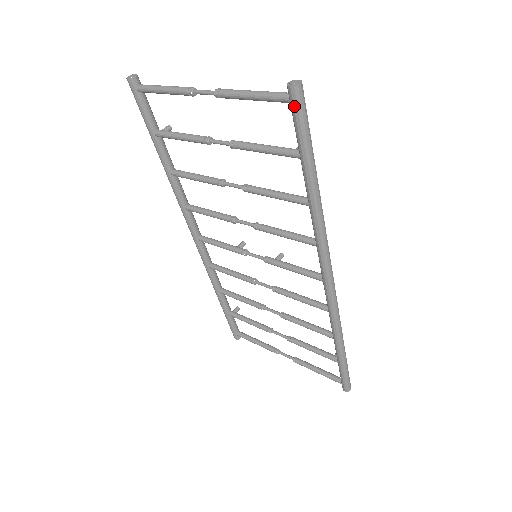
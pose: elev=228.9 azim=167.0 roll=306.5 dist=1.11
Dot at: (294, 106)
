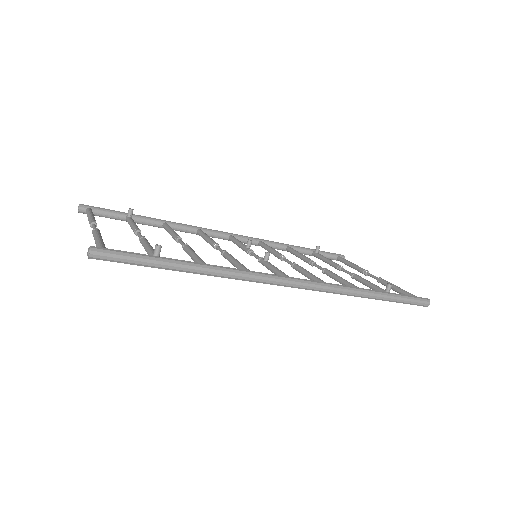
Dot at: occluded
